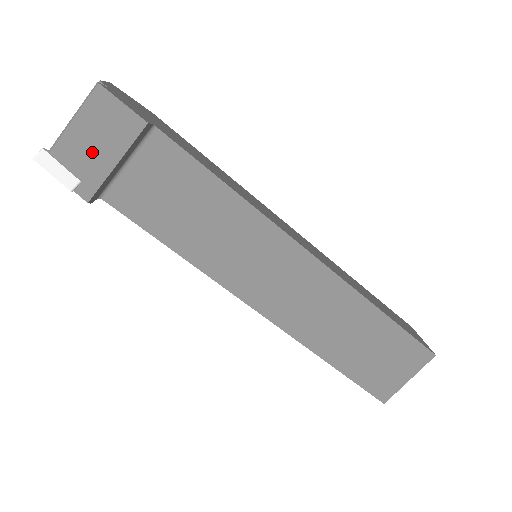
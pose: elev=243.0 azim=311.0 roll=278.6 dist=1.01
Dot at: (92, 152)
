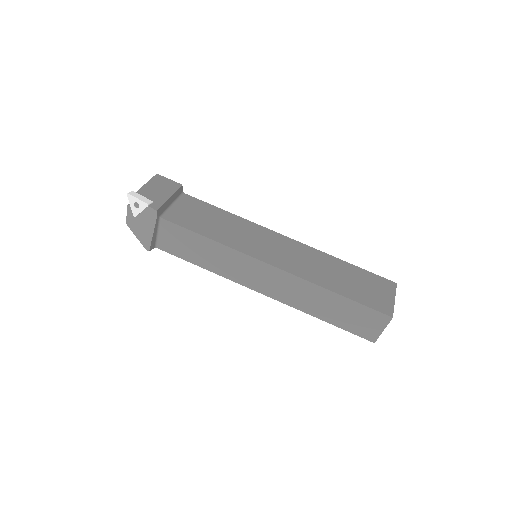
Dot at: (157, 193)
